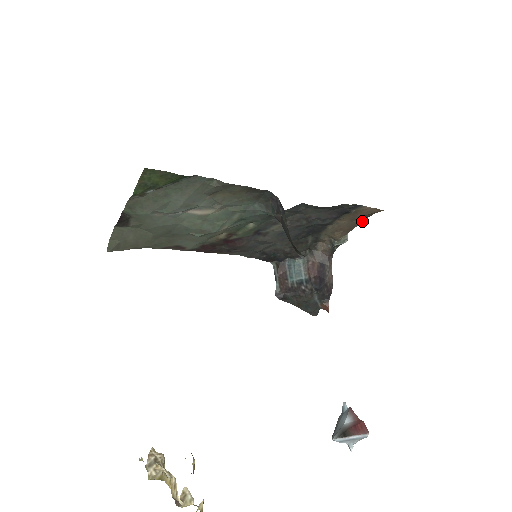
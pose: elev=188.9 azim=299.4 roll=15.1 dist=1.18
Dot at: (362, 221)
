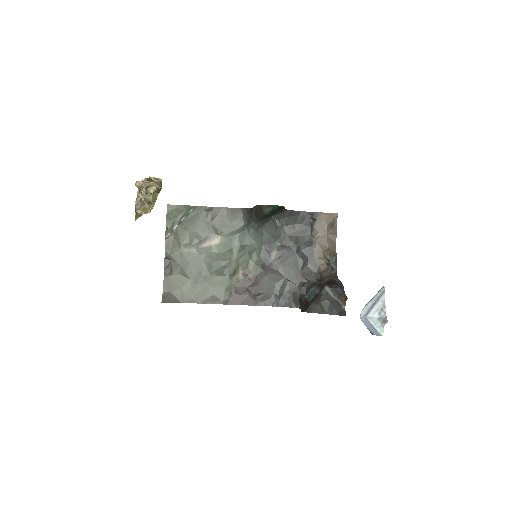
Dot at: (335, 234)
